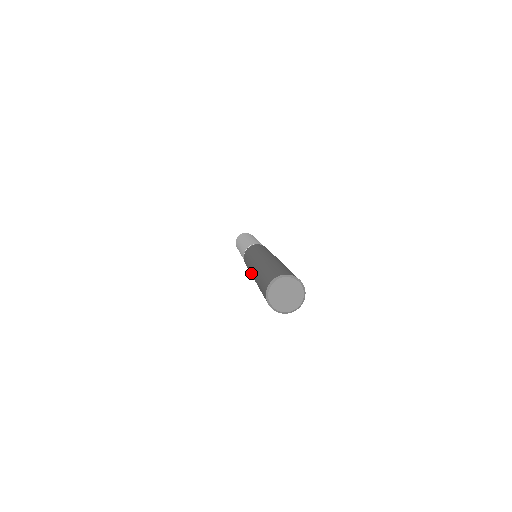
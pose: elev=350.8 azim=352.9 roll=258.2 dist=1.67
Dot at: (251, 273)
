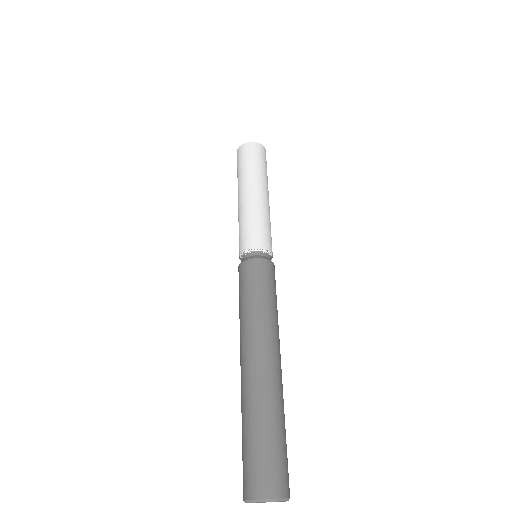
Dot at: occluded
